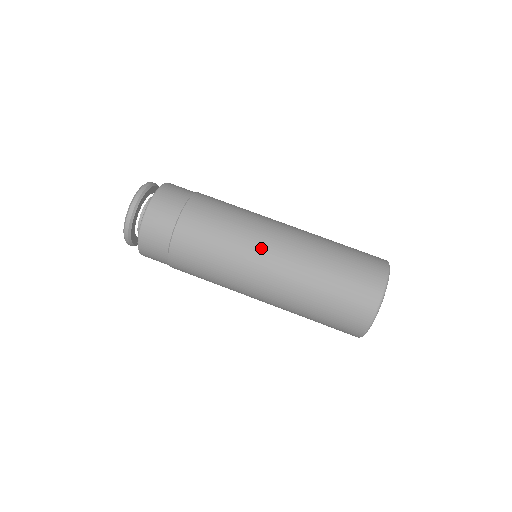
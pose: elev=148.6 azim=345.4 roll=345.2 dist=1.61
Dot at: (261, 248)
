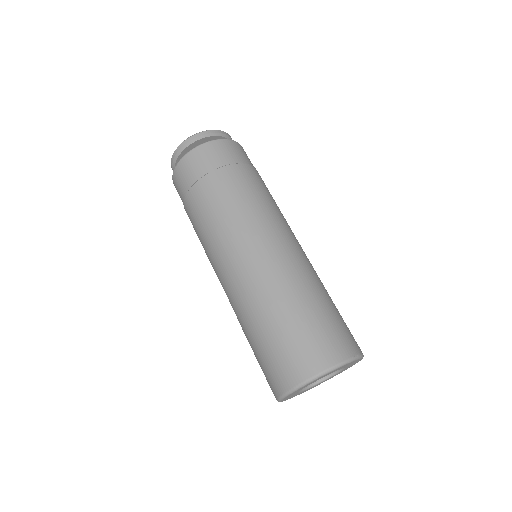
Dot at: (269, 237)
